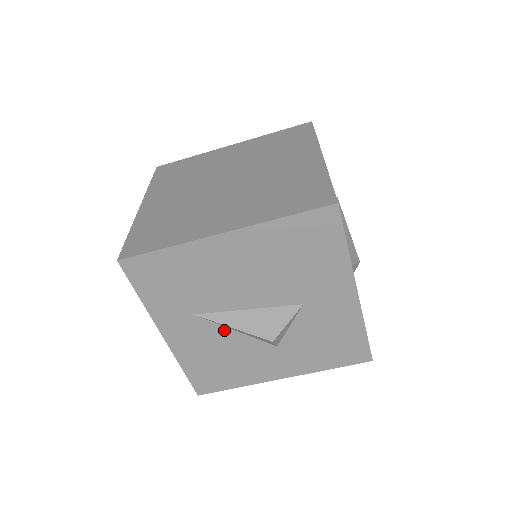
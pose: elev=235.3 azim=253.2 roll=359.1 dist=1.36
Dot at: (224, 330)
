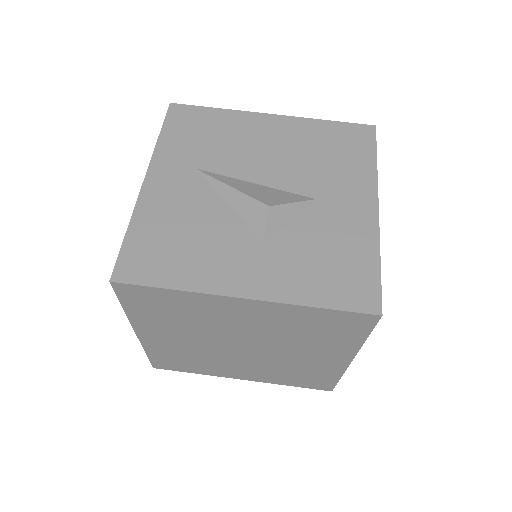
Dot at: (215, 197)
